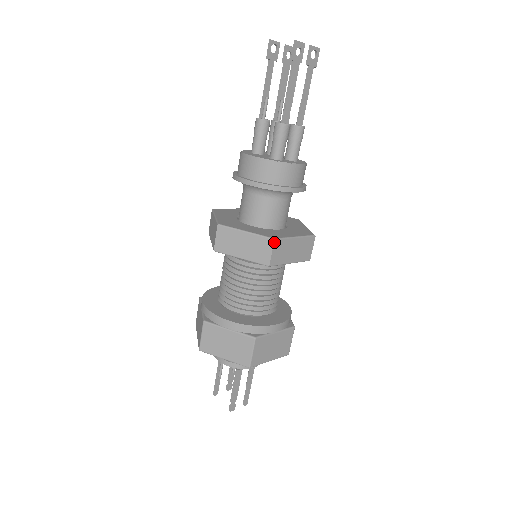
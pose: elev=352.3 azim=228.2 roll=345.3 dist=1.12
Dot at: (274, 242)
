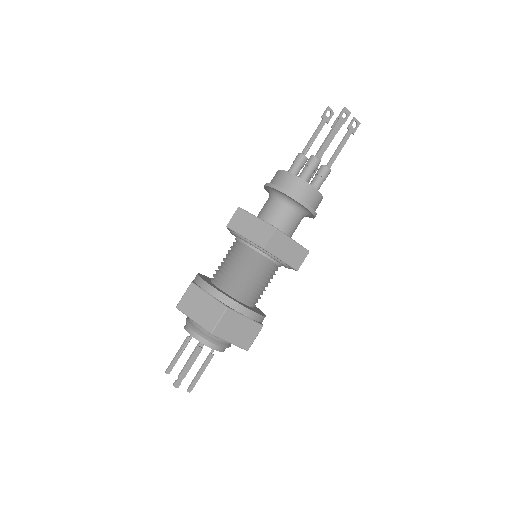
Dot at: (275, 231)
